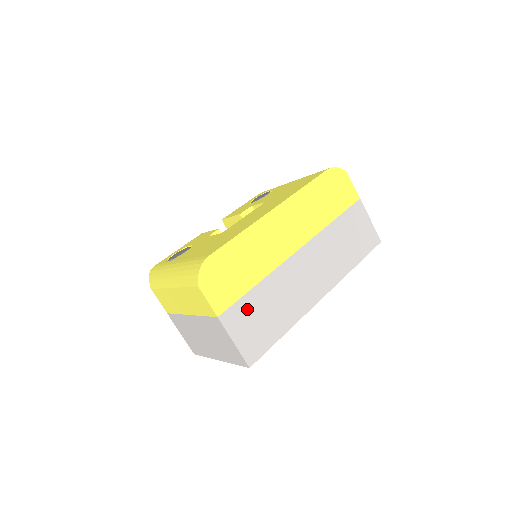
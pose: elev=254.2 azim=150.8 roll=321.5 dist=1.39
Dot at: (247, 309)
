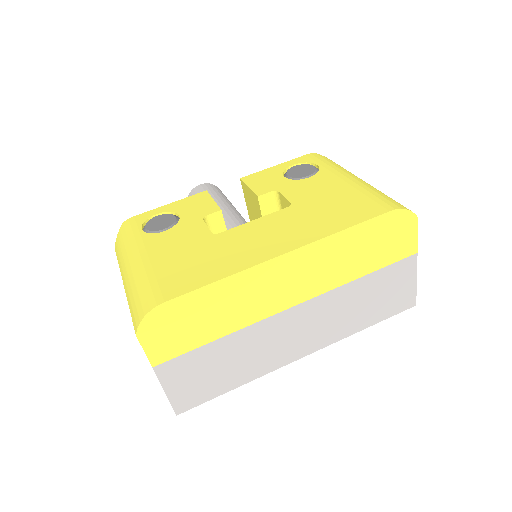
Dot at: (195, 362)
